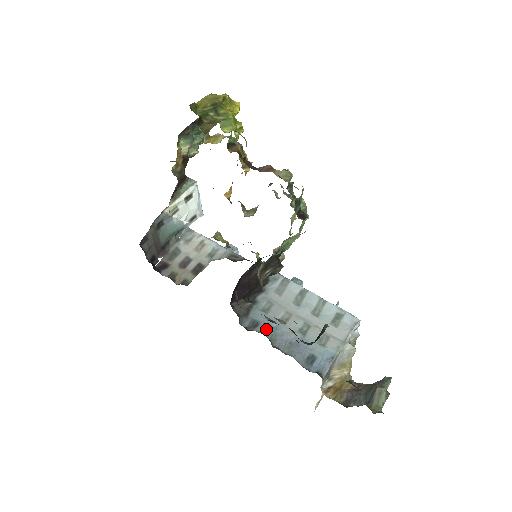
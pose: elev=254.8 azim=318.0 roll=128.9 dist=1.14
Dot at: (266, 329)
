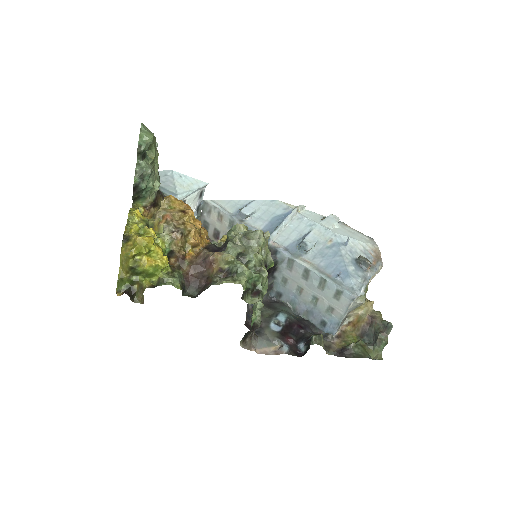
Dot at: (288, 299)
